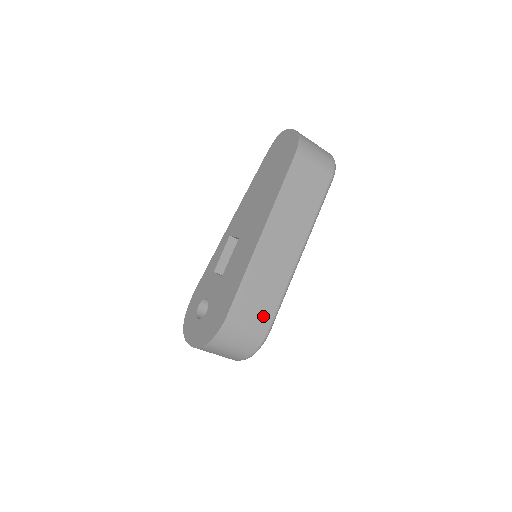
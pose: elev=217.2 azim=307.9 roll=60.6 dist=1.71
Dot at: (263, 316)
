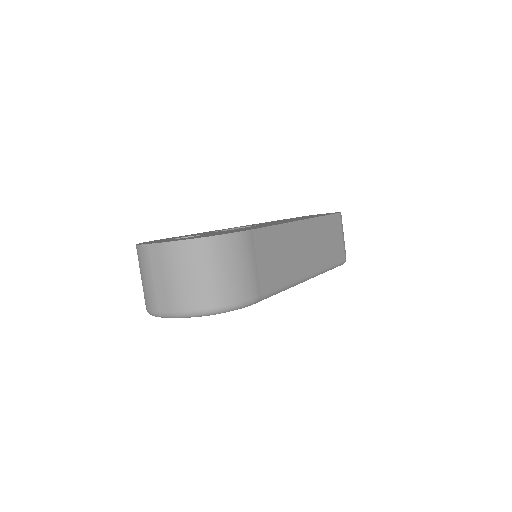
Dot at: (264, 278)
